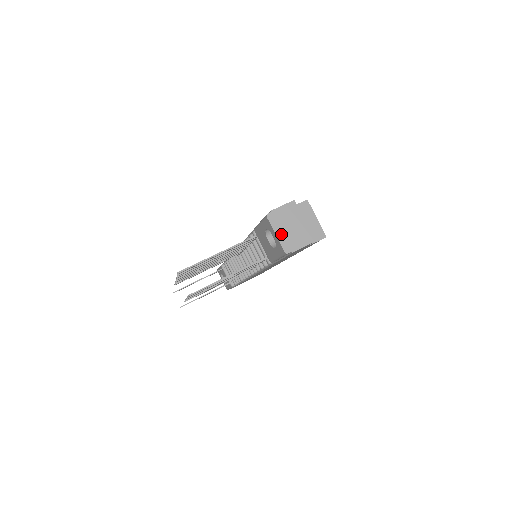
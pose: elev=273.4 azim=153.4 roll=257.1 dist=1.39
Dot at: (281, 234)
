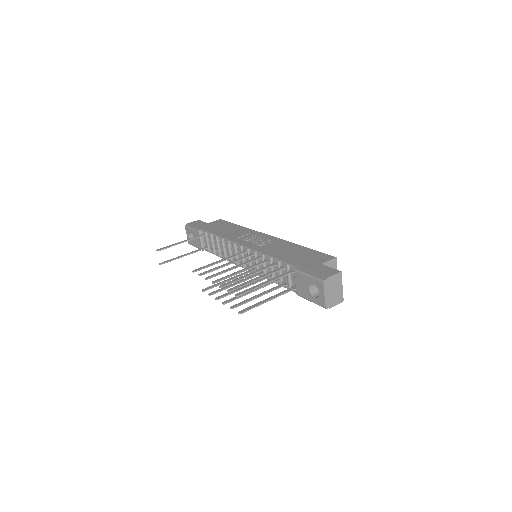
Dot at: (327, 295)
